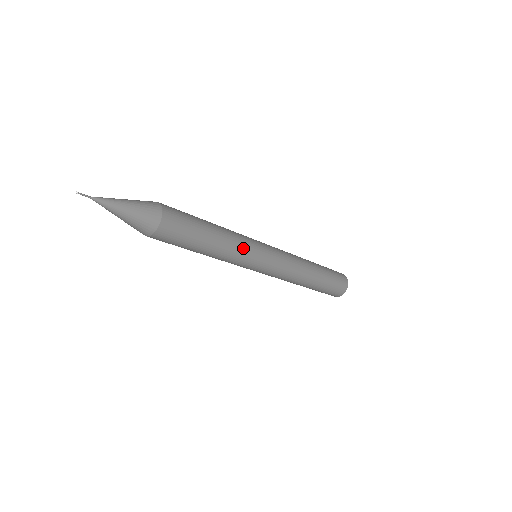
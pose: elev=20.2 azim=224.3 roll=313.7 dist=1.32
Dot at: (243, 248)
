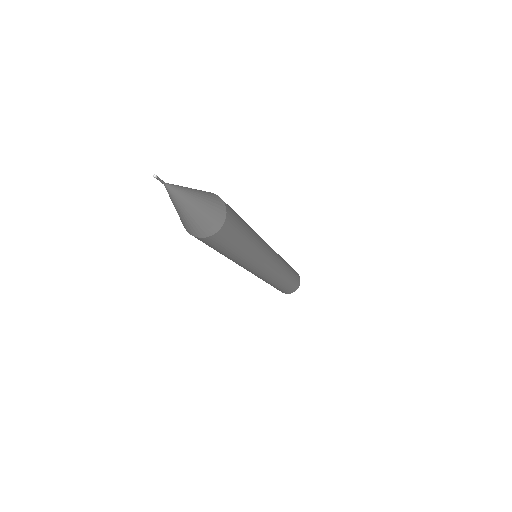
Dot at: (260, 257)
